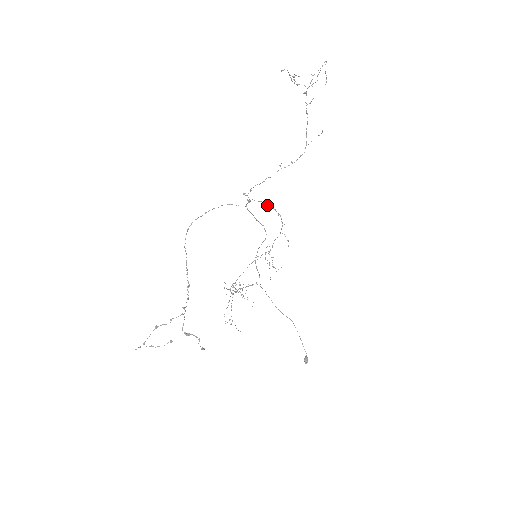
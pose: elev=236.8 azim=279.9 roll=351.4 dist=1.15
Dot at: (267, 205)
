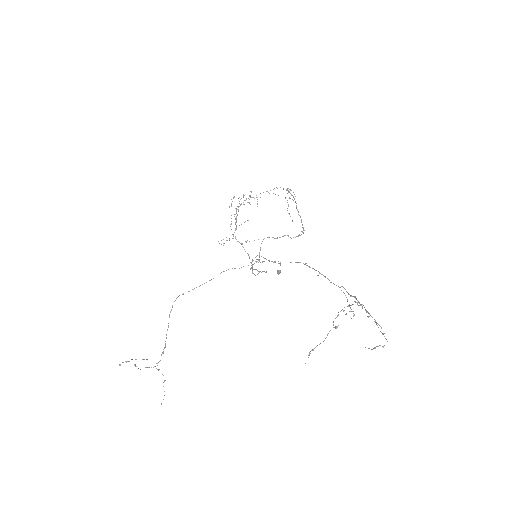
Dot at: occluded
